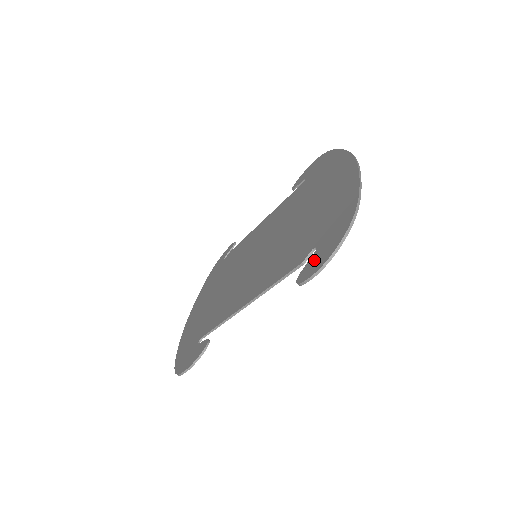
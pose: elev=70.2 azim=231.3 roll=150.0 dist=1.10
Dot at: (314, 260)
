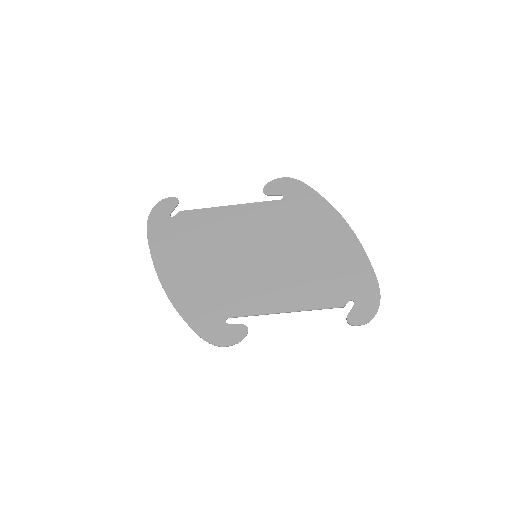
Dot at: (358, 312)
